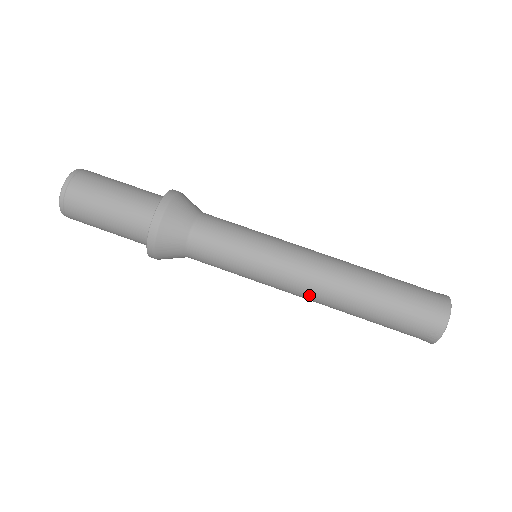
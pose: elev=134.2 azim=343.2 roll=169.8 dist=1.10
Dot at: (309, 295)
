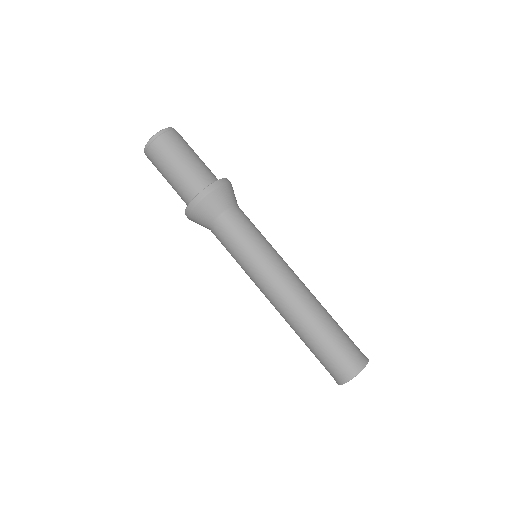
Dot at: occluded
